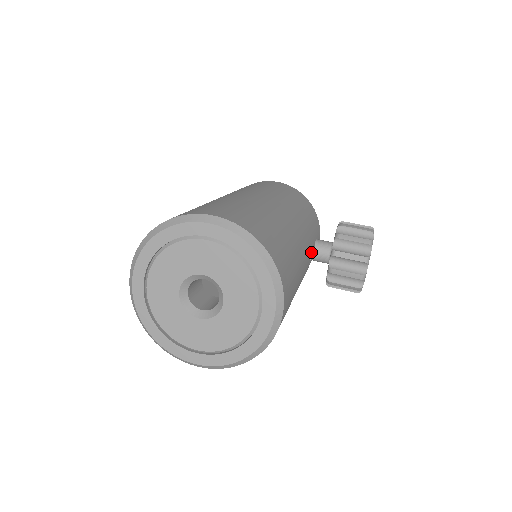
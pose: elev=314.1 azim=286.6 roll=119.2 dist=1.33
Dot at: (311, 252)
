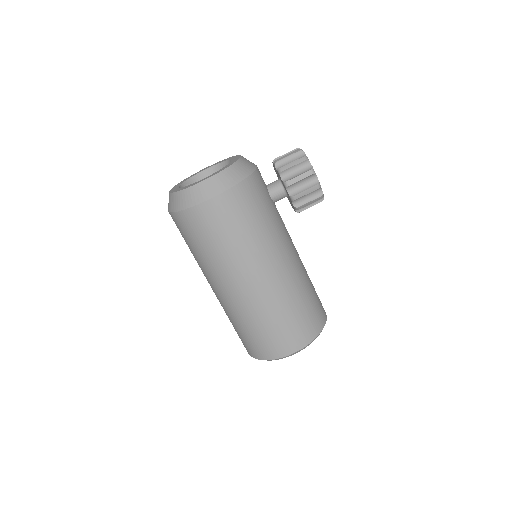
Dot at: (282, 221)
